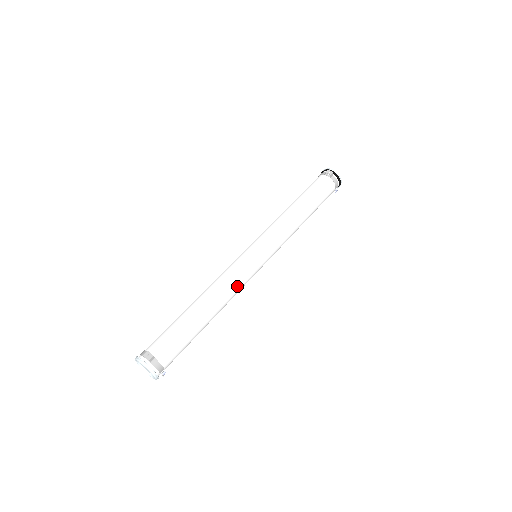
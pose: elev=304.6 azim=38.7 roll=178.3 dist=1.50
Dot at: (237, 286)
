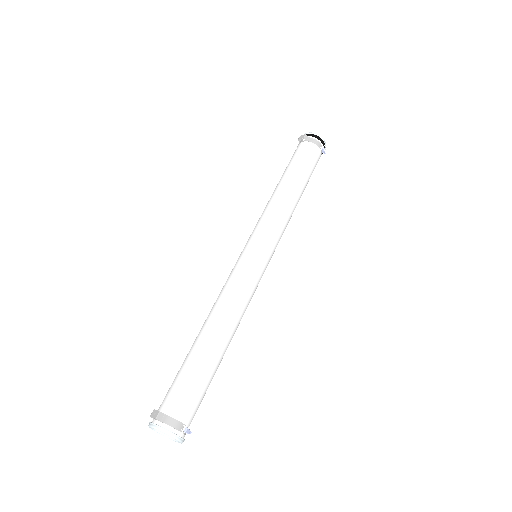
Dot at: (240, 294)
